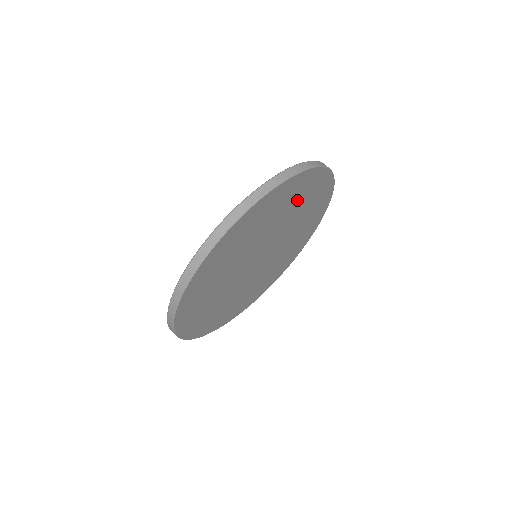
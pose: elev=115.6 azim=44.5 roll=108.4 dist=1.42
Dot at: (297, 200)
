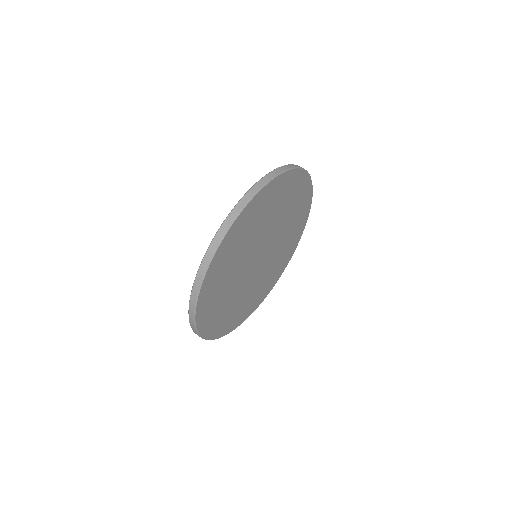
Dot at: (284, 200)
